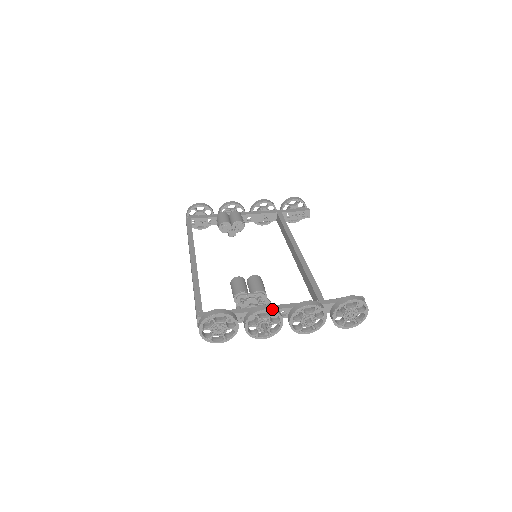
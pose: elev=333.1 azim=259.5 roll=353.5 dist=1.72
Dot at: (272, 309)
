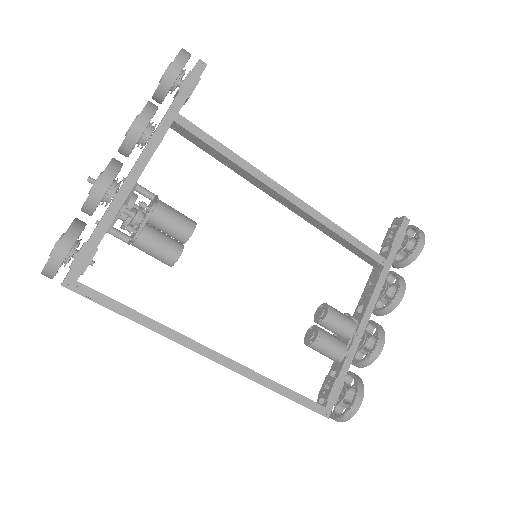
Dot at: (384, 339)
